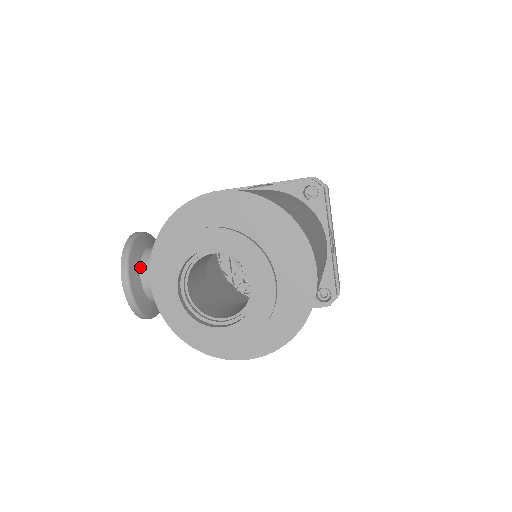
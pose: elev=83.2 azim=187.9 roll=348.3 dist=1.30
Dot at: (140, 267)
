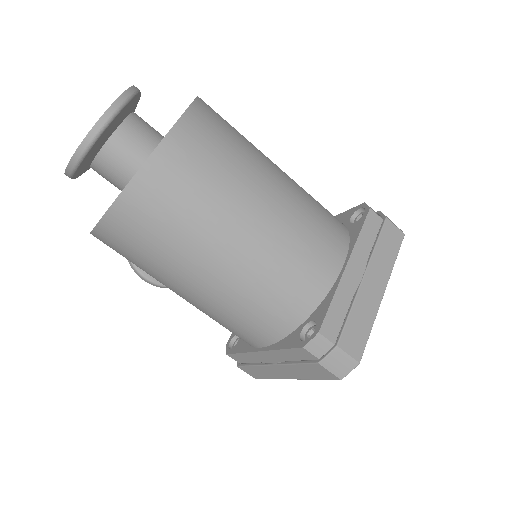
Dot at: occluded
